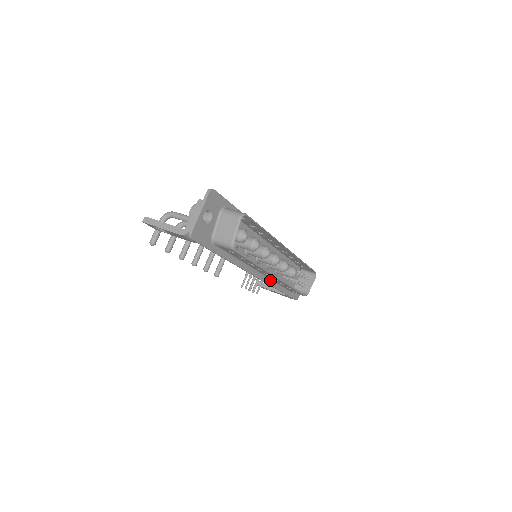
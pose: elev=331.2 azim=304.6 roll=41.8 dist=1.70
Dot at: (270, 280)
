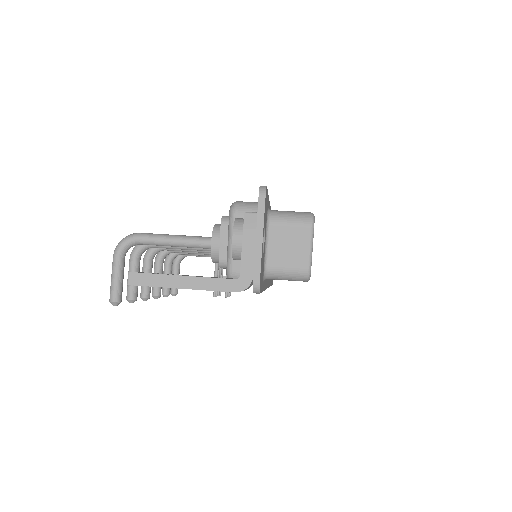
Dot at: occluded
